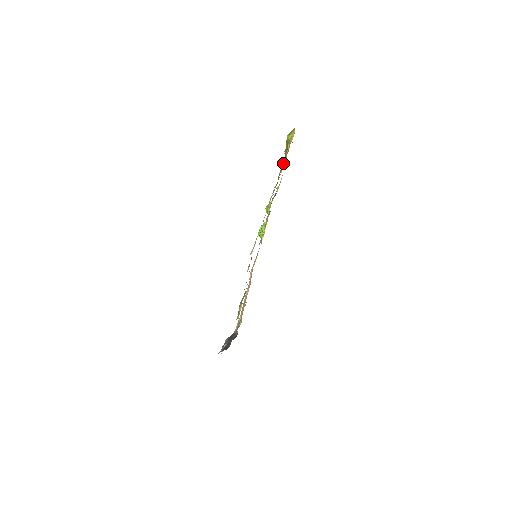
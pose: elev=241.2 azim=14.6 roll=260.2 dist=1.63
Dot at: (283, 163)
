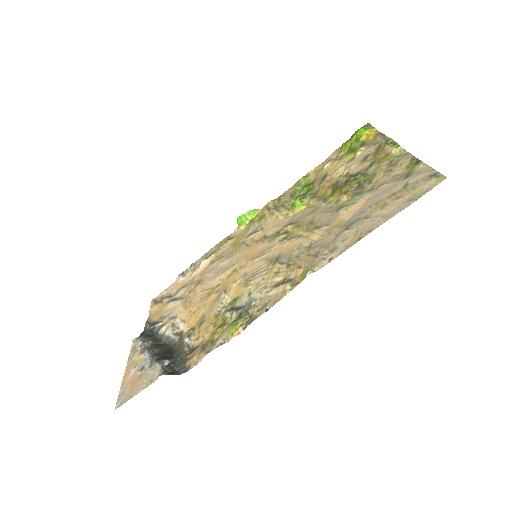
Dot at: (345, 159)
